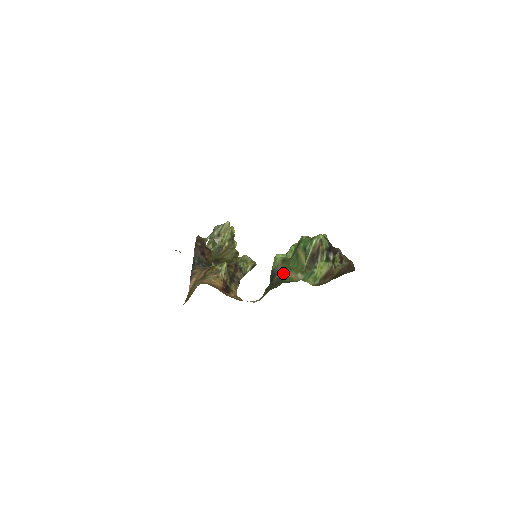
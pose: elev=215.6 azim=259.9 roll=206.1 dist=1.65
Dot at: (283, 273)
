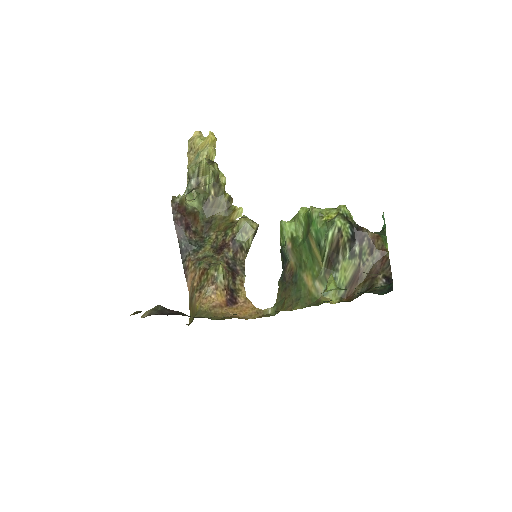
Dot at: (296, 267)
